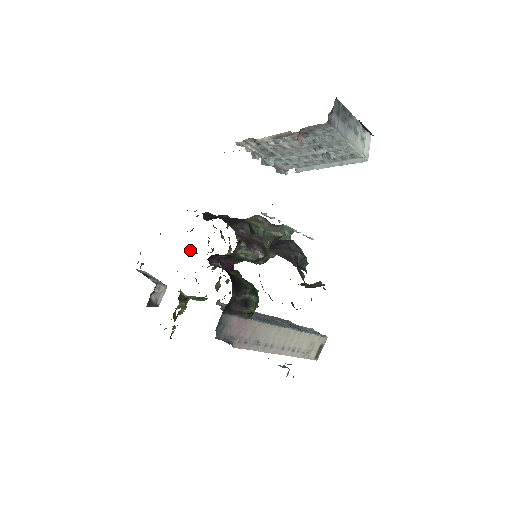
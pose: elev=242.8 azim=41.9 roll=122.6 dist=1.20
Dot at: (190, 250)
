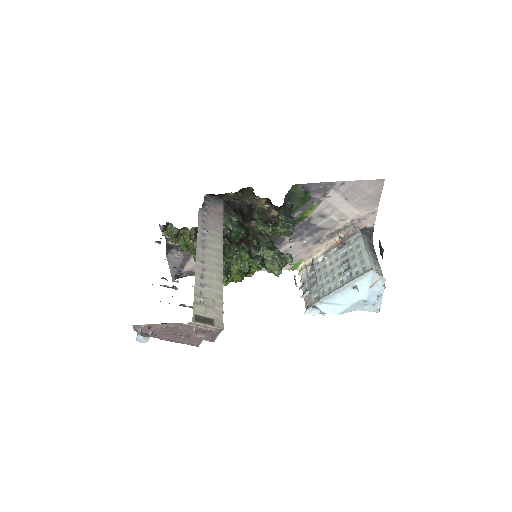
Dot at: occluded
